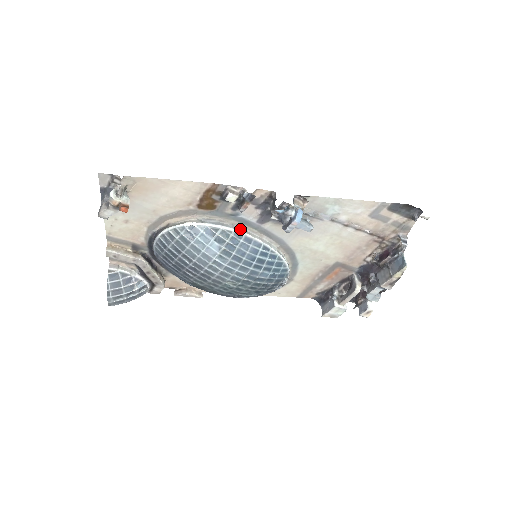
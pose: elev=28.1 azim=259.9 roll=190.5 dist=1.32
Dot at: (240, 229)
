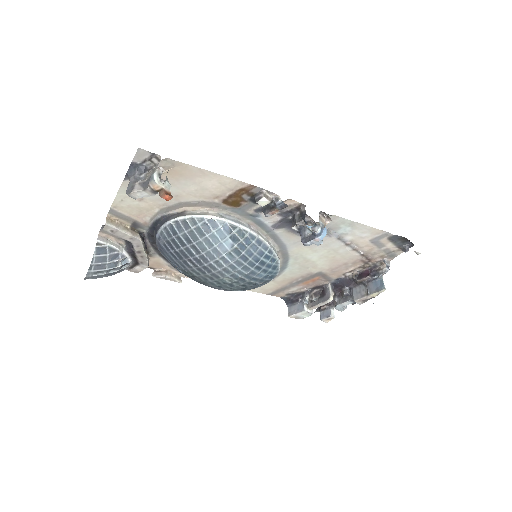
Dot at: (254, 230)
